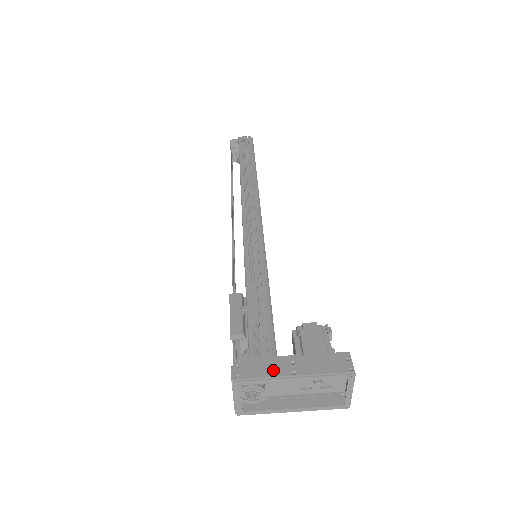
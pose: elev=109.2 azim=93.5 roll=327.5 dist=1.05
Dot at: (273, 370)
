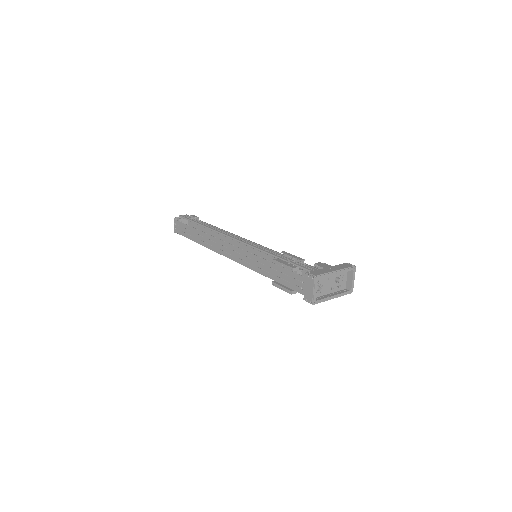
Dot at: (326, 271)
